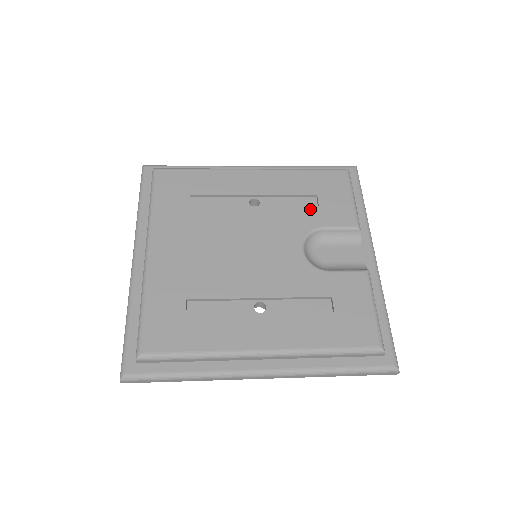
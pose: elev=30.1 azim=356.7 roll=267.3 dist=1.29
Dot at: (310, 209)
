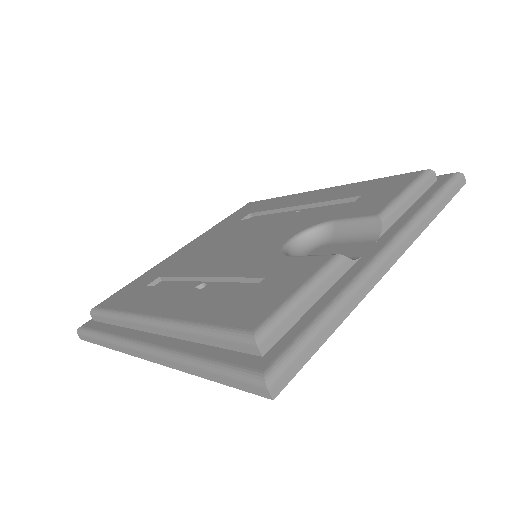
Dot at: (339, 208)
